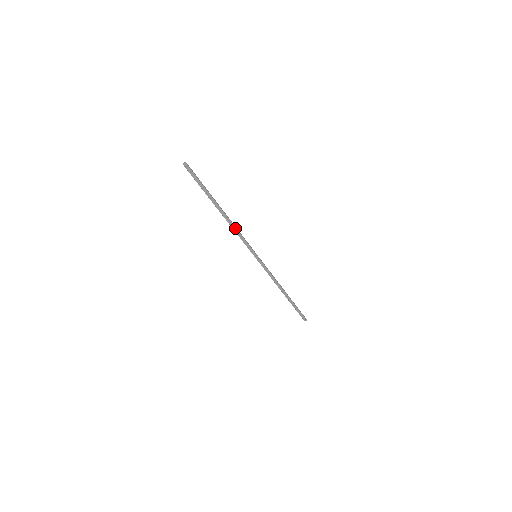
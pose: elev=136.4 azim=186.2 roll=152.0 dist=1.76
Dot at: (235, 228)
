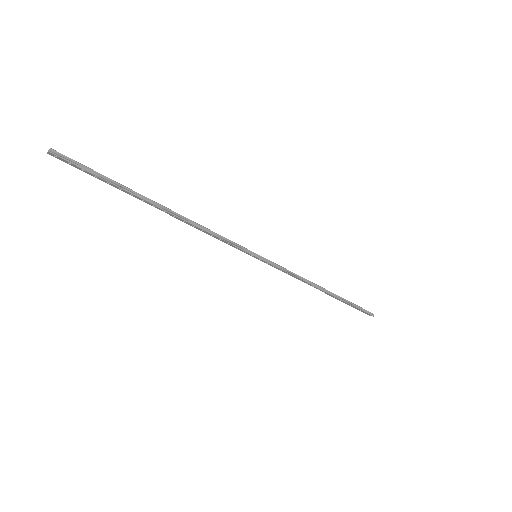
Dot at: (199, 228)
